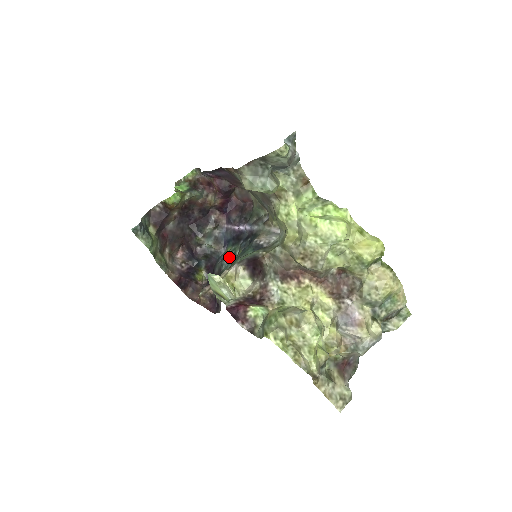
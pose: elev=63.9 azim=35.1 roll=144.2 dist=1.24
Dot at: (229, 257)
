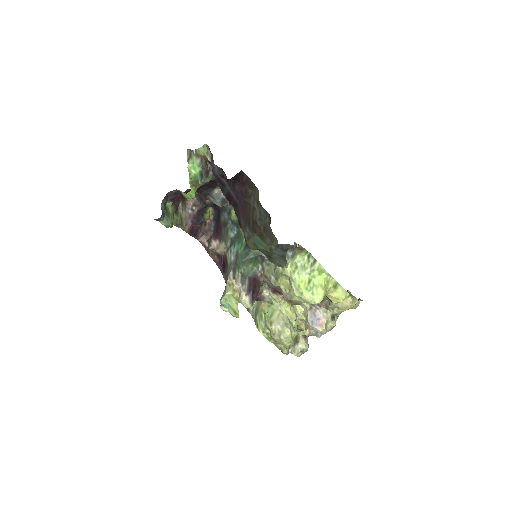
Dot at: (234, 222)
